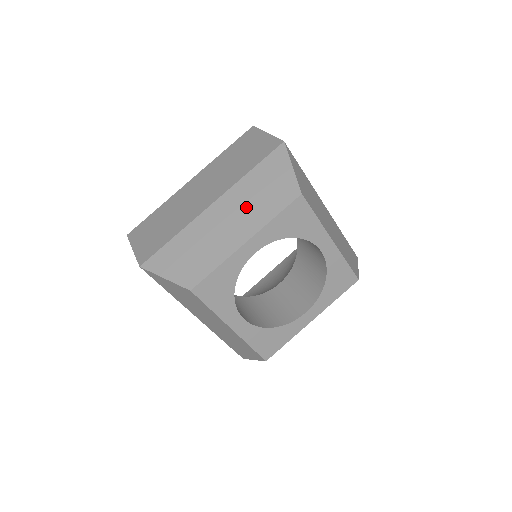
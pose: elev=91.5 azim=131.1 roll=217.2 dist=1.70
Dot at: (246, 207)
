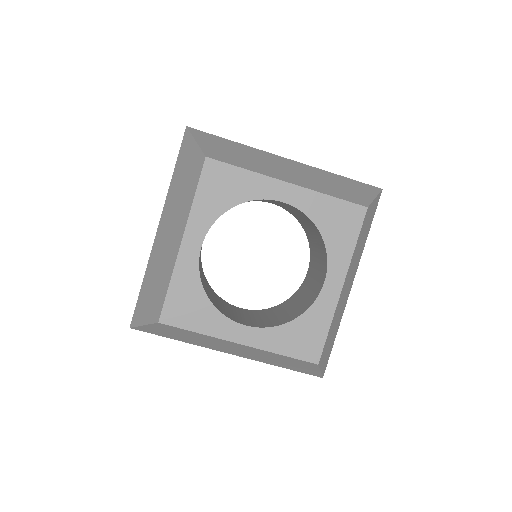
Dot at: (176, 209)
